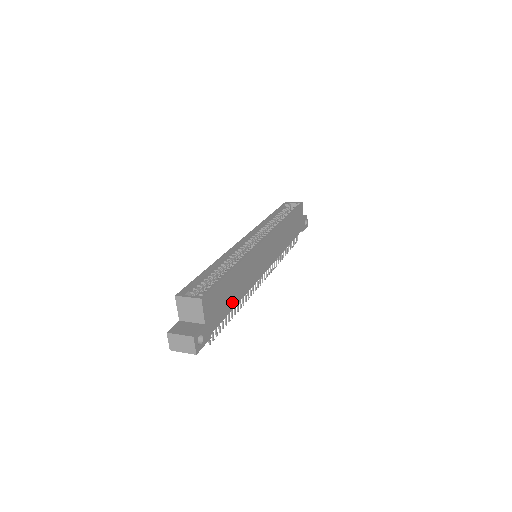
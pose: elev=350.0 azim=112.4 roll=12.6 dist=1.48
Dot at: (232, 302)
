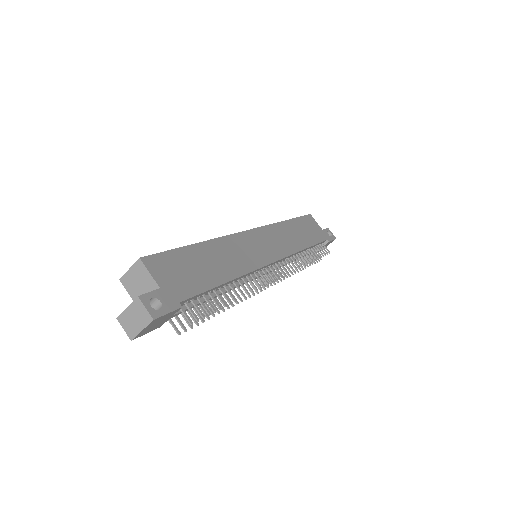
Dot at: (213, 278)
